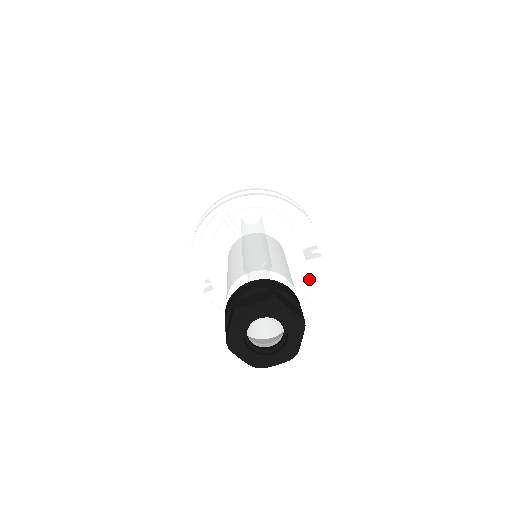
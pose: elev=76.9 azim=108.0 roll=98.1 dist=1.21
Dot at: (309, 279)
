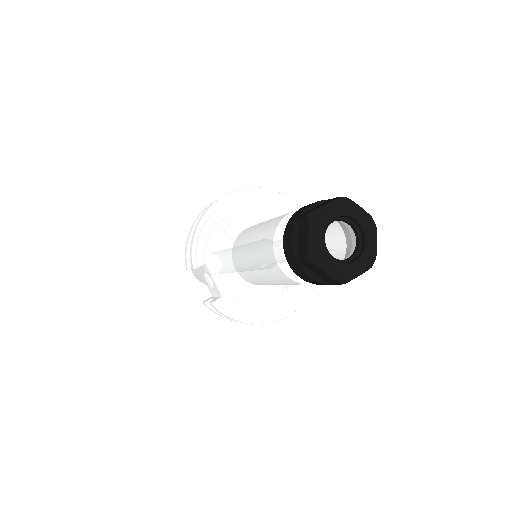
Dot at: occluded
